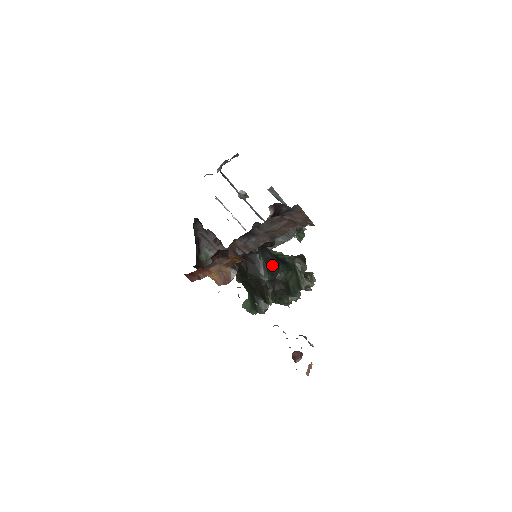
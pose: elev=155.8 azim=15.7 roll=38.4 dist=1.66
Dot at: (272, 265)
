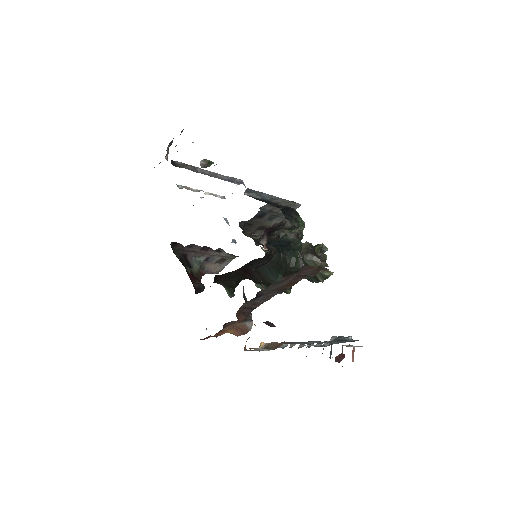
Dot at: (278, 263)
